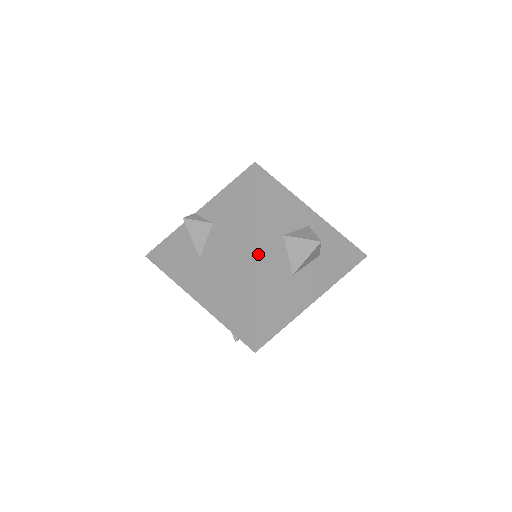
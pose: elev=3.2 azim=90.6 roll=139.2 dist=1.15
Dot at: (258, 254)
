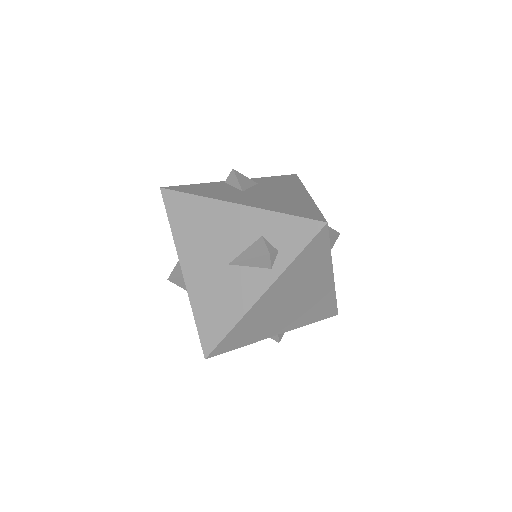
Dot at: occluded
